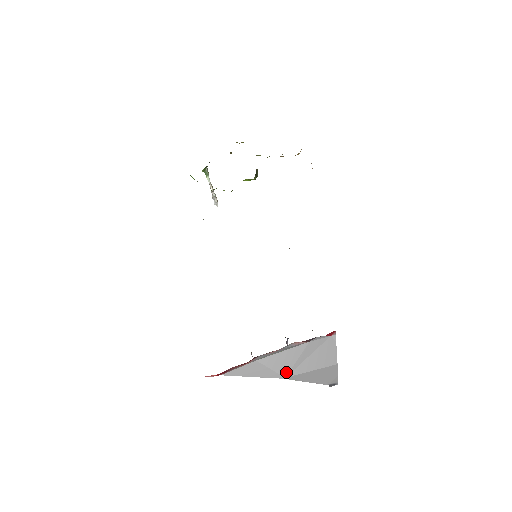
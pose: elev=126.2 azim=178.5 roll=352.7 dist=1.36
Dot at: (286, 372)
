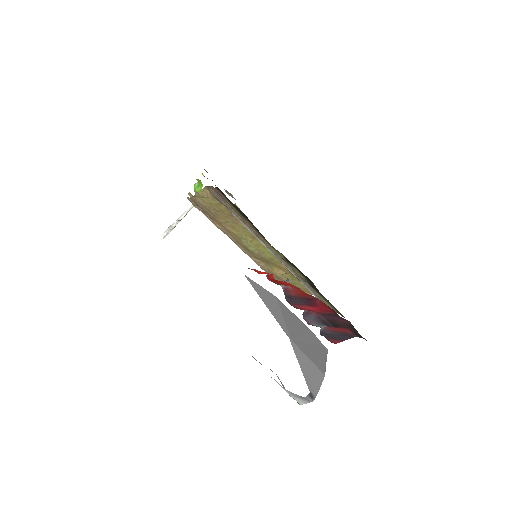
Dot at: (292, 335)
